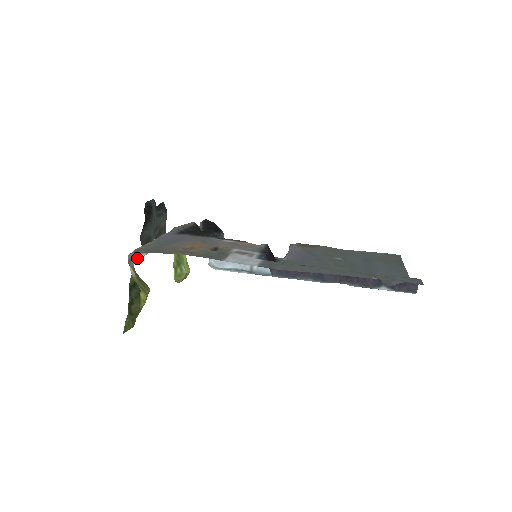
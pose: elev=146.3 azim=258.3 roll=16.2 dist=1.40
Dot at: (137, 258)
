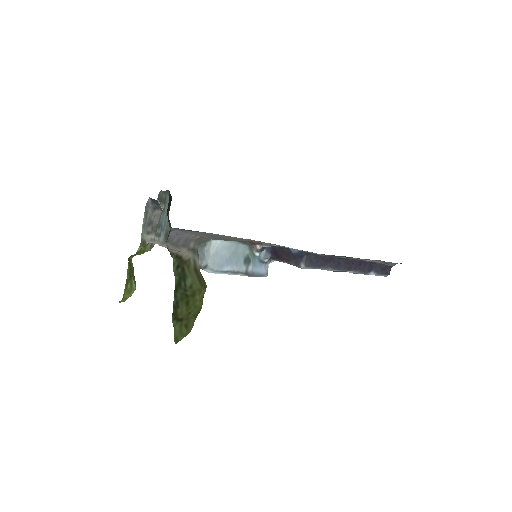
Dot at: (183, 251)
